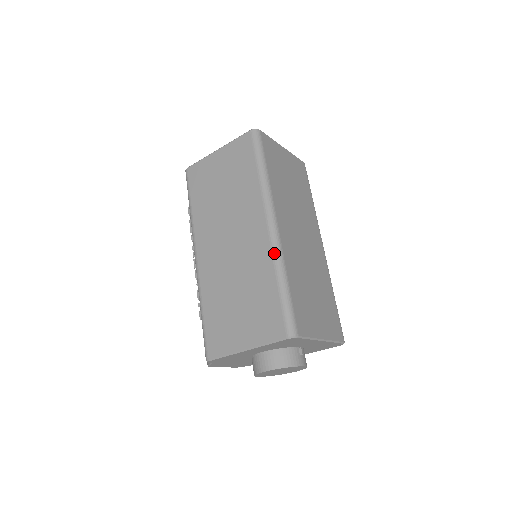
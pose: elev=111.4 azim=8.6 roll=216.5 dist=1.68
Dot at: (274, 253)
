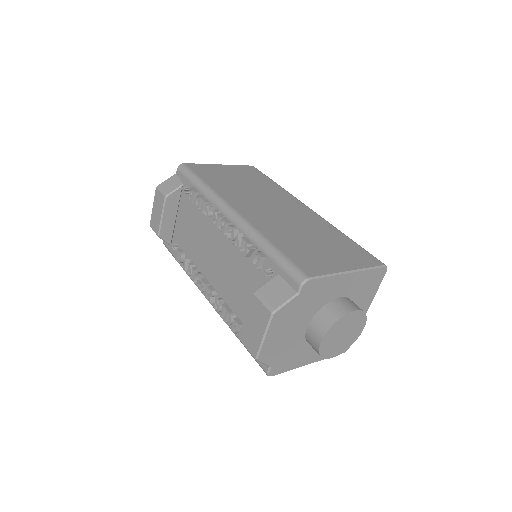
Dot at: occluded
